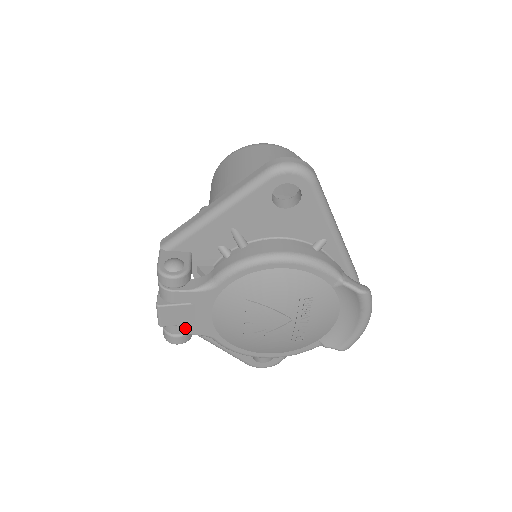
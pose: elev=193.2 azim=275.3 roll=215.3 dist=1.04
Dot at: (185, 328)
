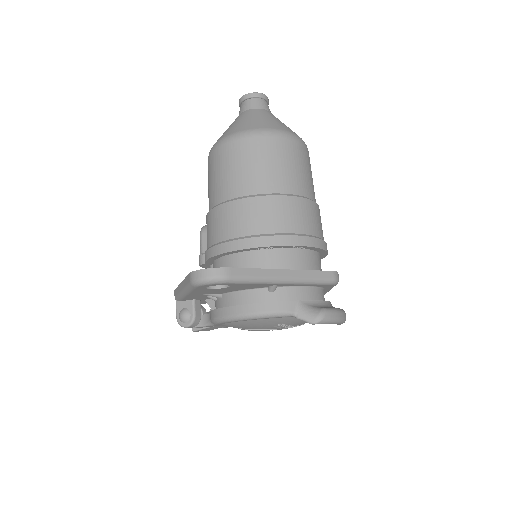
Dot at: occluded
